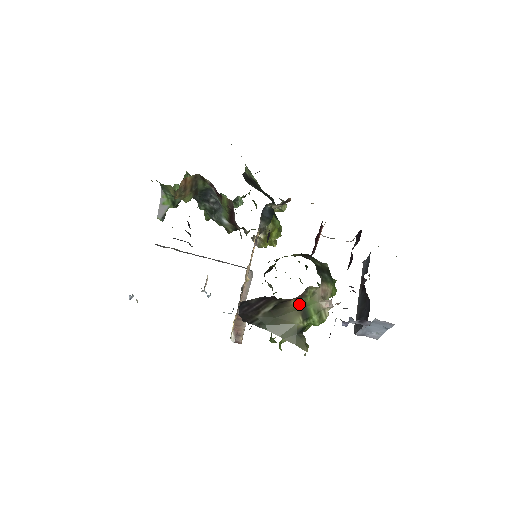
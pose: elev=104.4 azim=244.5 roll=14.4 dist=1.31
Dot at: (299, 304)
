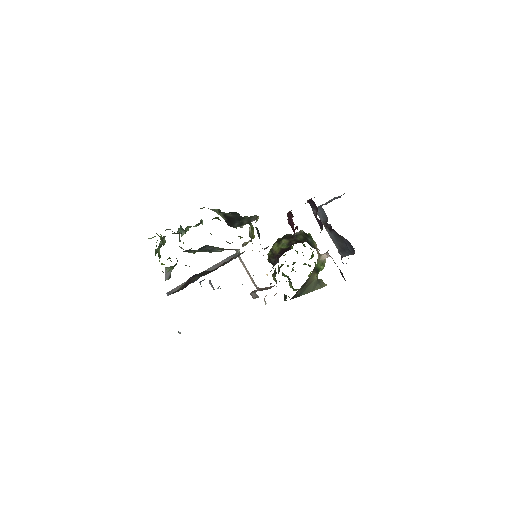
Dot at: (313, 270)
